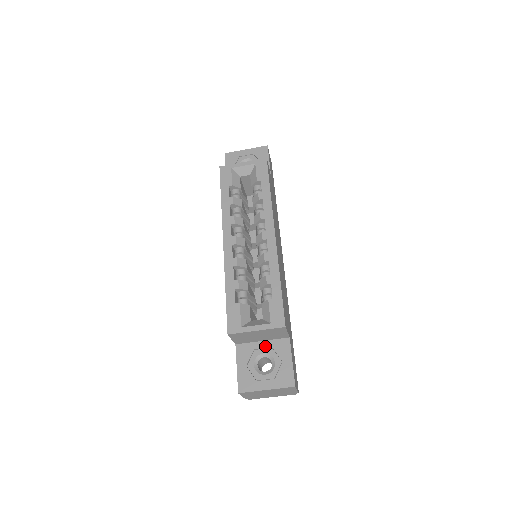
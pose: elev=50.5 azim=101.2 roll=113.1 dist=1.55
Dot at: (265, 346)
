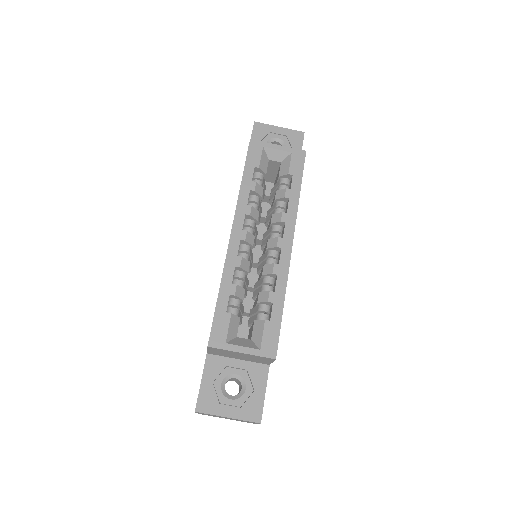
Dot at: (240, 366)
